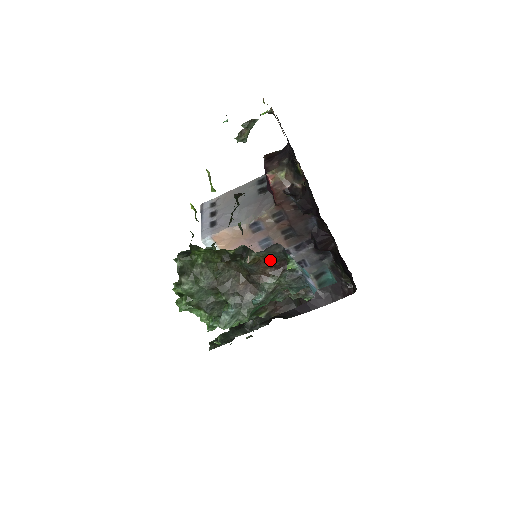
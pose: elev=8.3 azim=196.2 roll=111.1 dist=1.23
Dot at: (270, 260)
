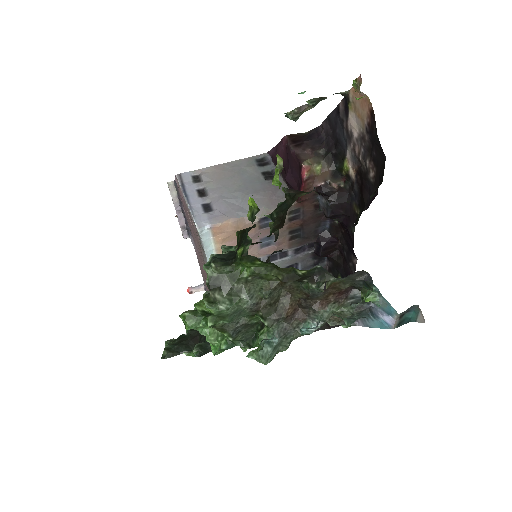
Dot at: (343, 287)
